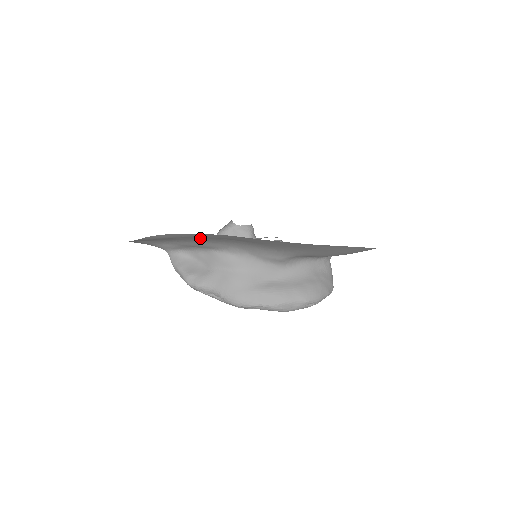
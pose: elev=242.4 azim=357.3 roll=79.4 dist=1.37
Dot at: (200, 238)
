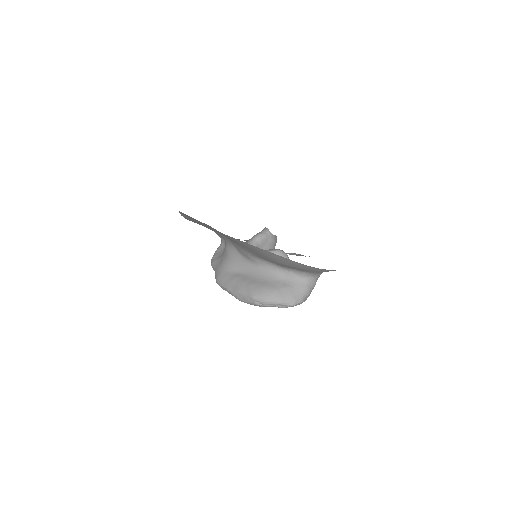
Dot at: occluded
